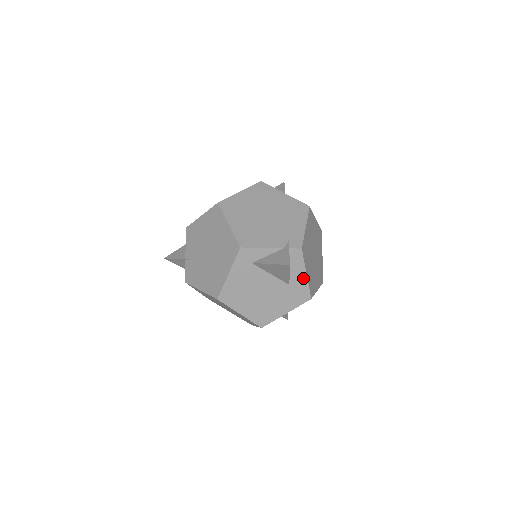
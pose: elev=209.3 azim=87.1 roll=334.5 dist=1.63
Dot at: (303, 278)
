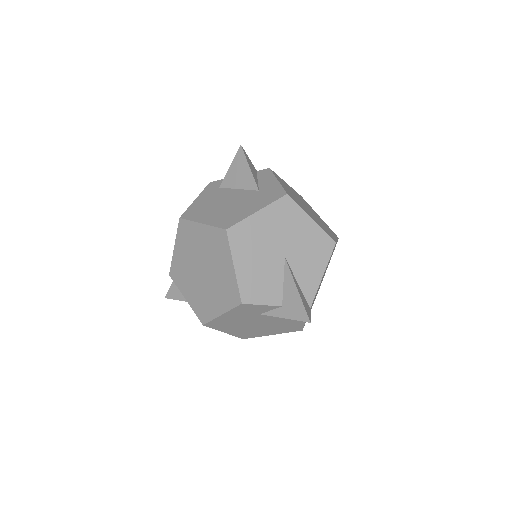
Dot at: (274, 183)
